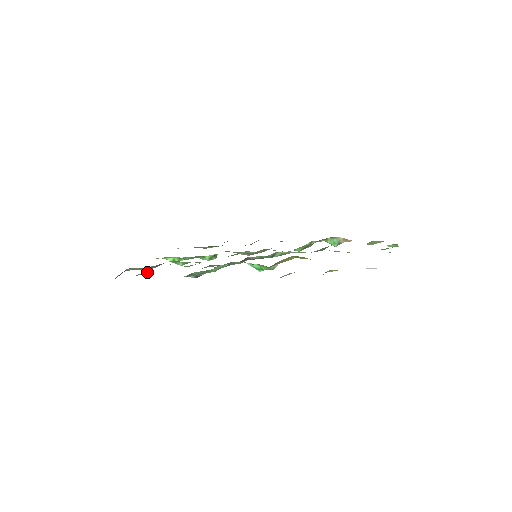
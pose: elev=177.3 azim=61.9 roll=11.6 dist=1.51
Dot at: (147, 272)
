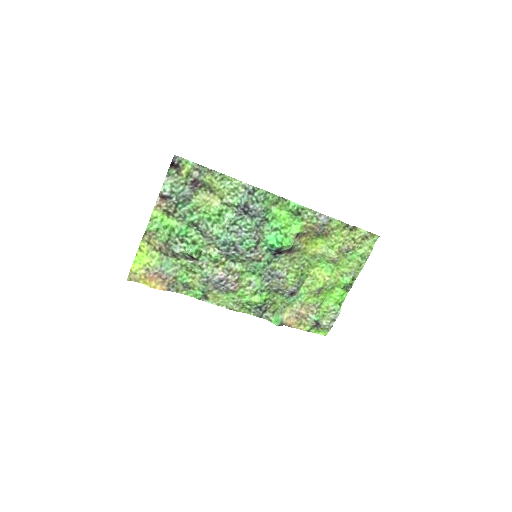
Dot at: (204, 176)
